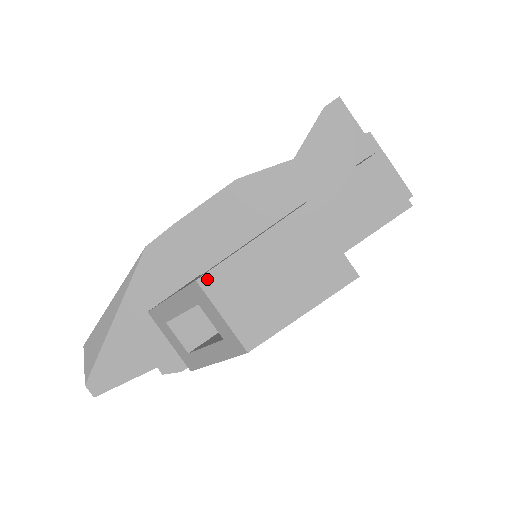
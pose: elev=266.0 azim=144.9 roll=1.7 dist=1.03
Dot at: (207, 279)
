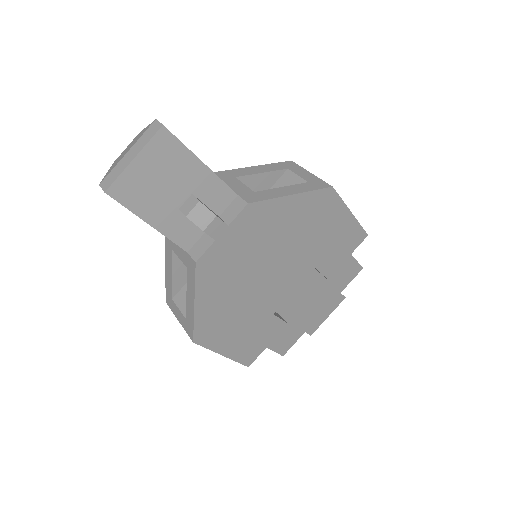
Dot at: occluded
